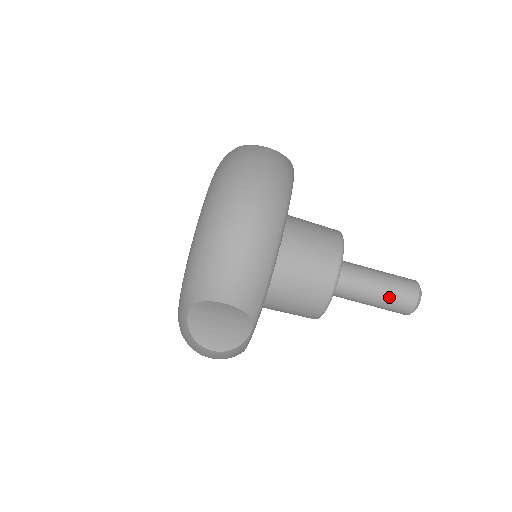
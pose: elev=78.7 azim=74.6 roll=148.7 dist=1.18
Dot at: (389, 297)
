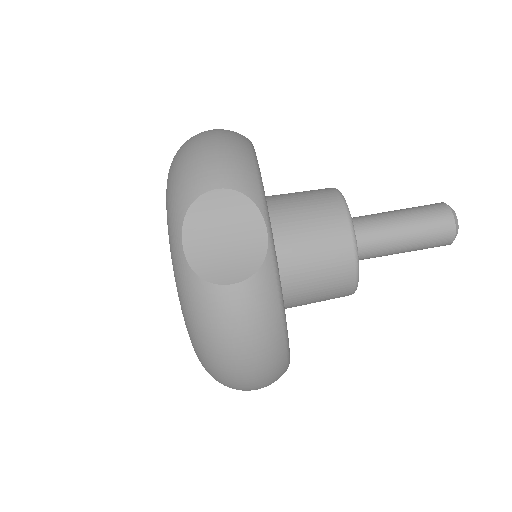
Dot at: (417, 216)
